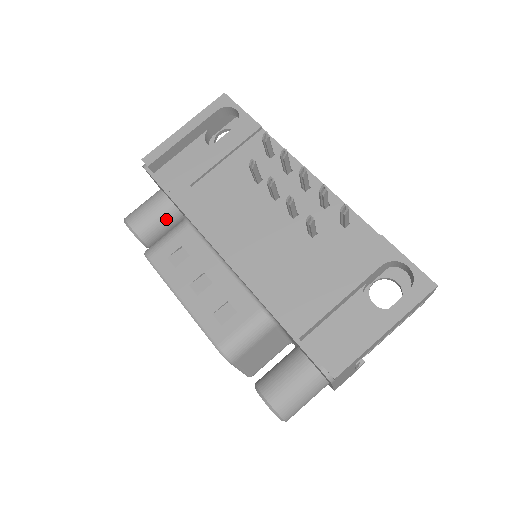
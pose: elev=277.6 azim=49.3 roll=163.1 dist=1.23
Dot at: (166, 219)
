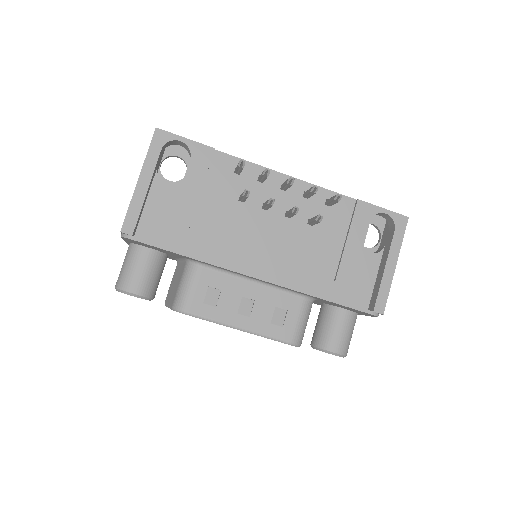
Dot at: (159, 268)
